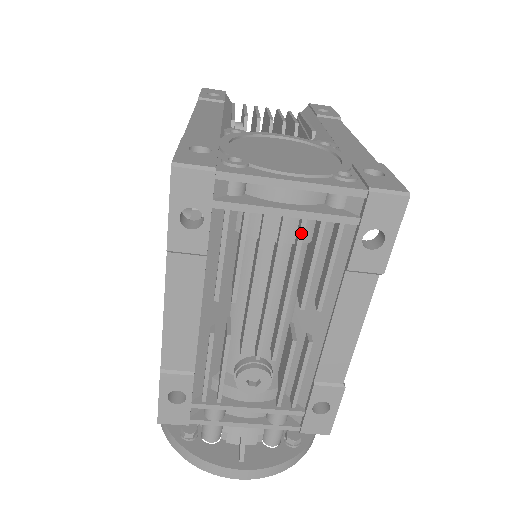
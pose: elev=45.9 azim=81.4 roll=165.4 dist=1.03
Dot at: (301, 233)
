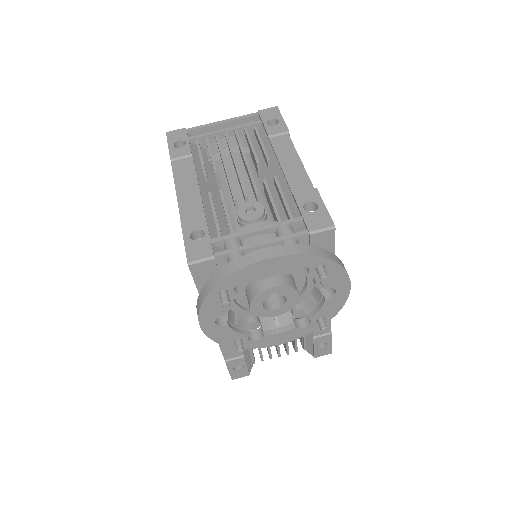
Dot at: (237, 136)
